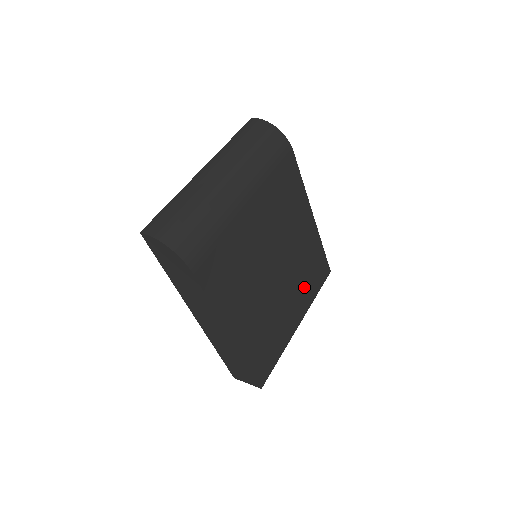
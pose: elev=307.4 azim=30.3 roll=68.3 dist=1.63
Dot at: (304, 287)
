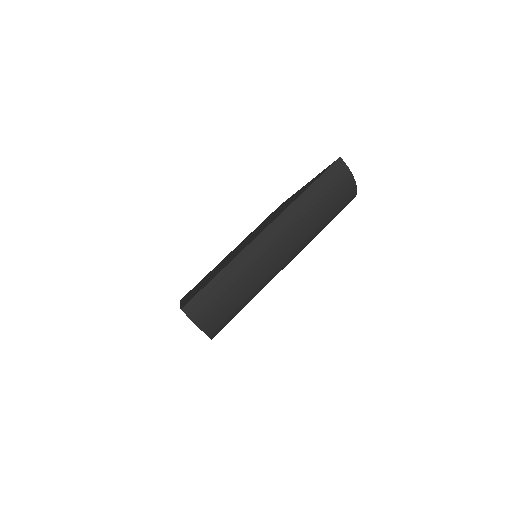
Dot at: occluded
